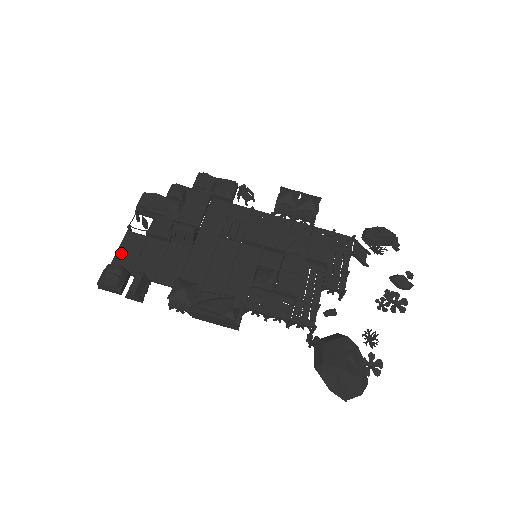
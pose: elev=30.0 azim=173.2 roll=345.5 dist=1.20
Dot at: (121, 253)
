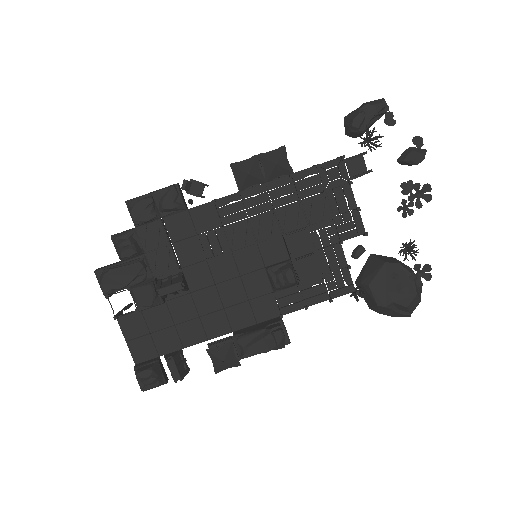
Dot at: (132, 344)
